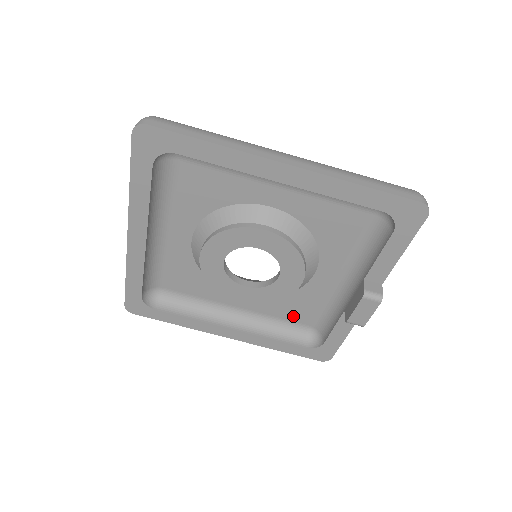
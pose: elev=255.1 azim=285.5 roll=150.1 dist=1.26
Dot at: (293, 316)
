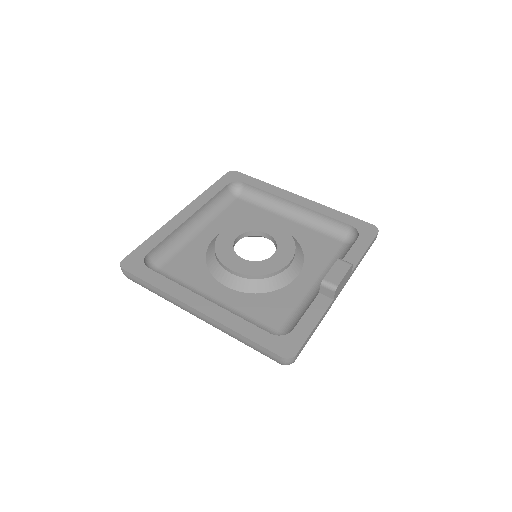
Dot at: (265, 317)
